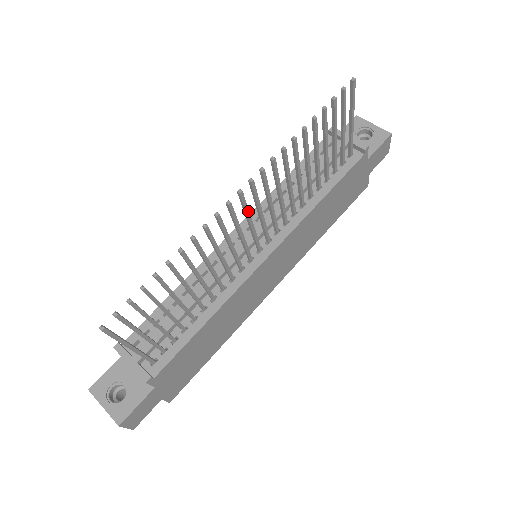
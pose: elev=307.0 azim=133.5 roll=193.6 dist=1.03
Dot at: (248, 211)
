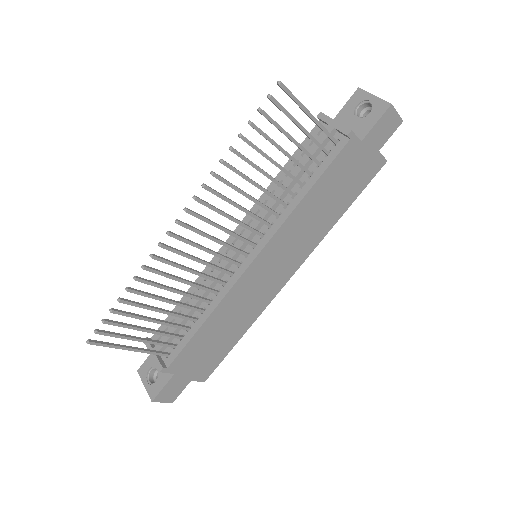
Dot at: (201, 232)
